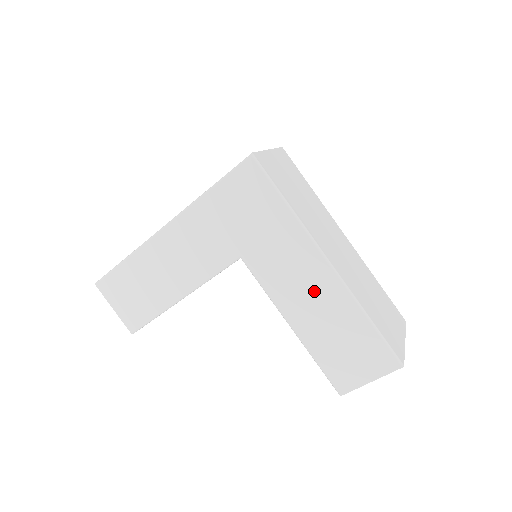
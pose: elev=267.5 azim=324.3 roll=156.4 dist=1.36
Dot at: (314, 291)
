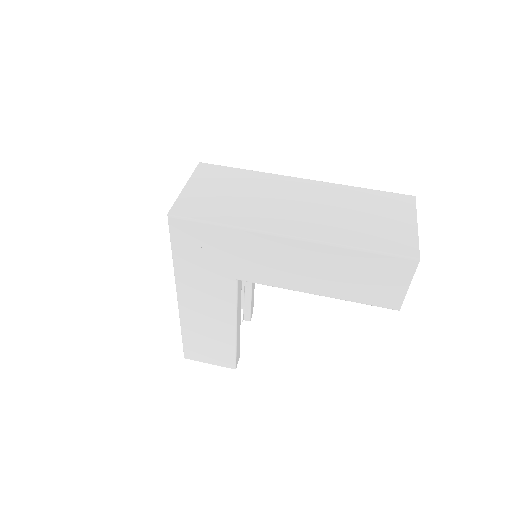
Dot at: (303, 262)
